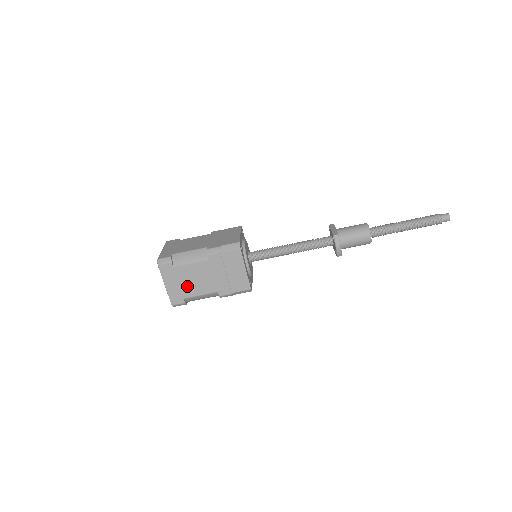
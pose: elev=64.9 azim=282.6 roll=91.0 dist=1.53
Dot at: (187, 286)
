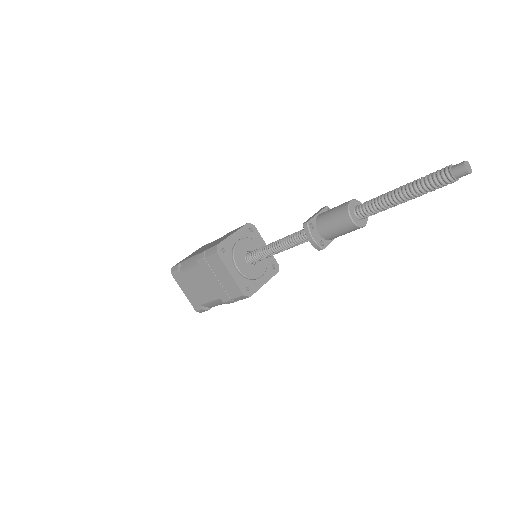
Dot at: (197, 293)
